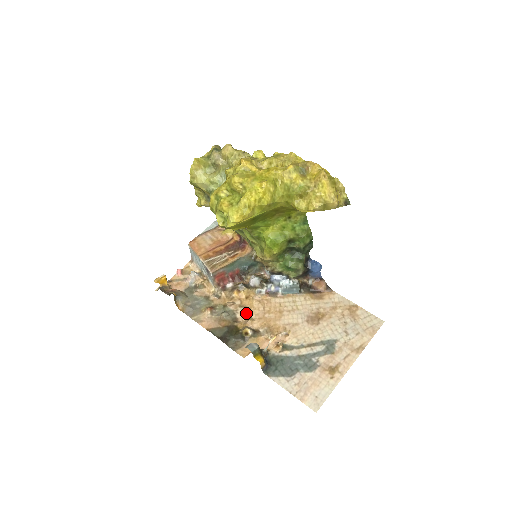
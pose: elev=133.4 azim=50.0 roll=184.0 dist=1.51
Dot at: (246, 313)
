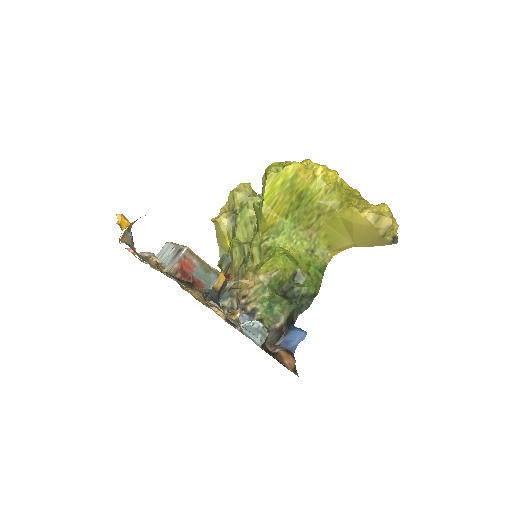
Dot at: occluded
